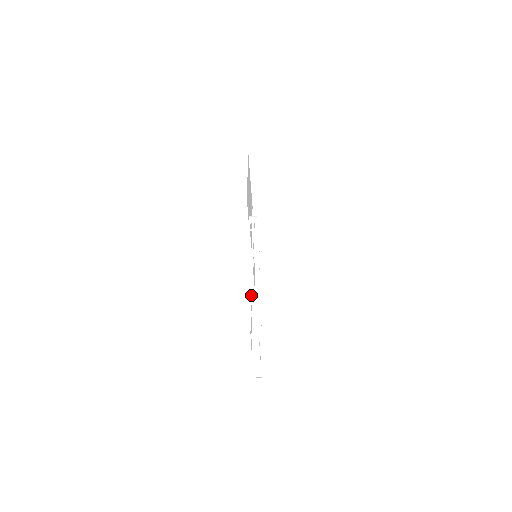
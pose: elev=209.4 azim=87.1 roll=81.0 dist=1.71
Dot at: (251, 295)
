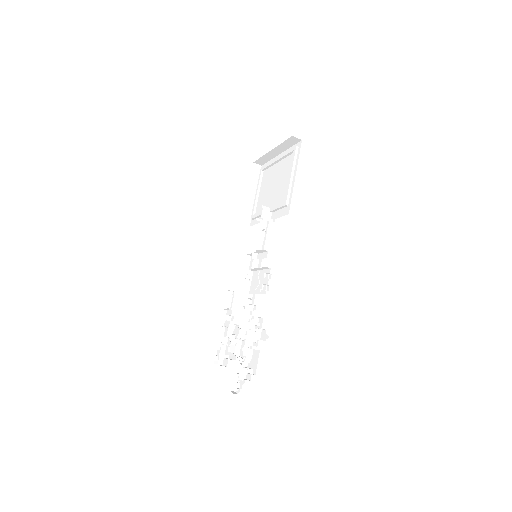
Dot at: occluded
